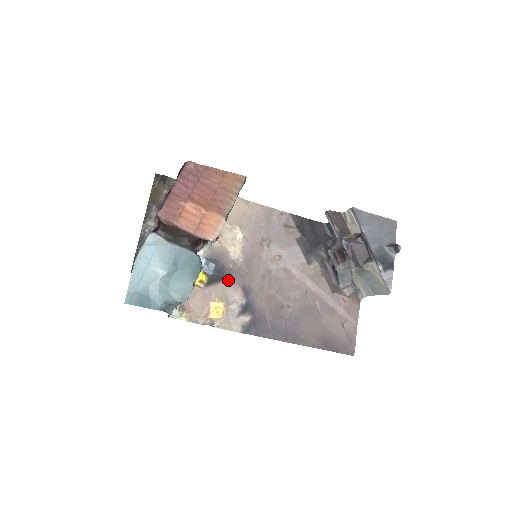
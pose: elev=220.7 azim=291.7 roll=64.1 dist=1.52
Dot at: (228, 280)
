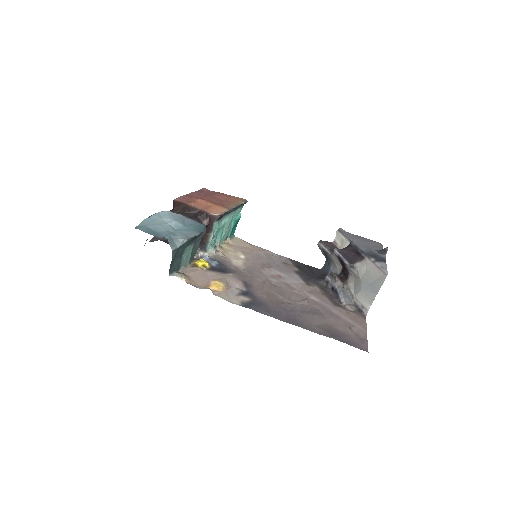
Dot at: (229, 274)
